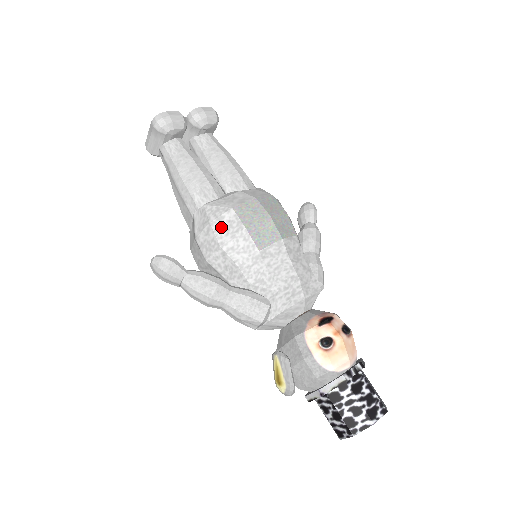
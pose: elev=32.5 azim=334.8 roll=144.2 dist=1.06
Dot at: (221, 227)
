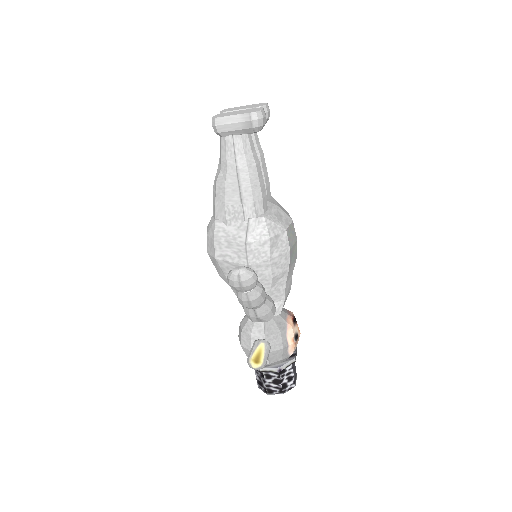
Dot at: (275, 244)
